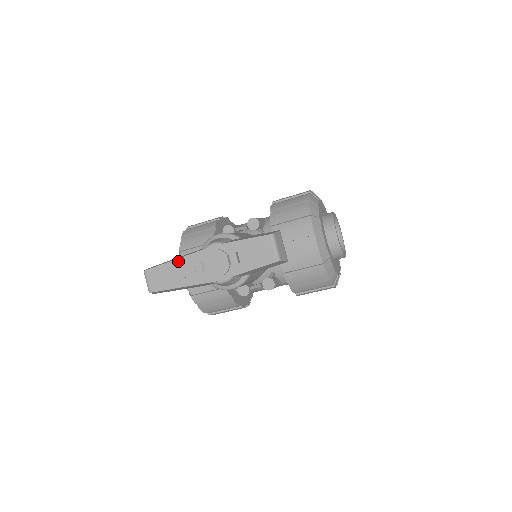
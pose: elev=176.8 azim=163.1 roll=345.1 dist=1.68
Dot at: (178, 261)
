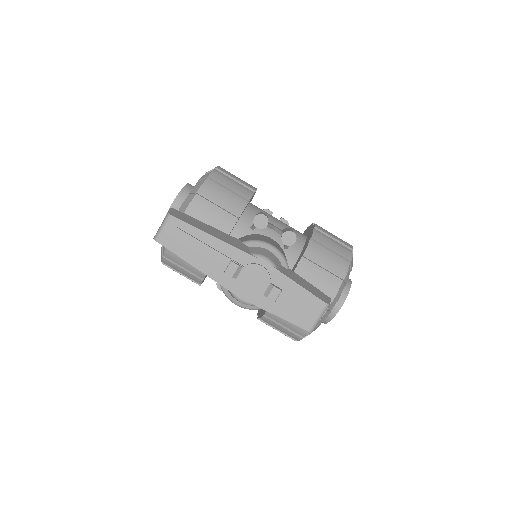
Dot at: (216, 241)
